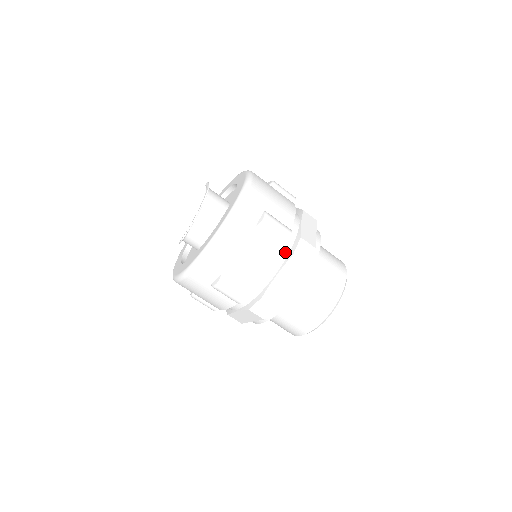
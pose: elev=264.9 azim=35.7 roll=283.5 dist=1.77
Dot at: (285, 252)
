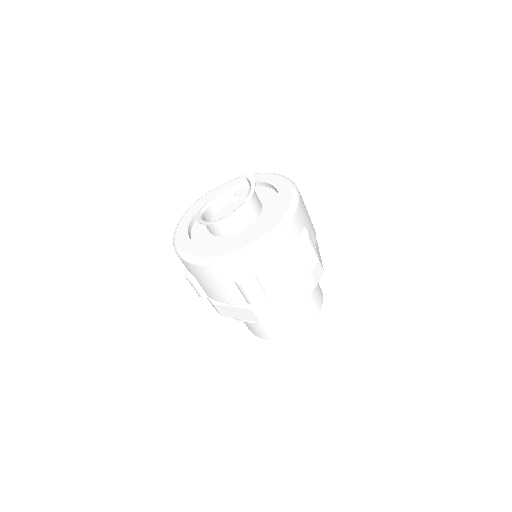
Dot at: (304, 268)
